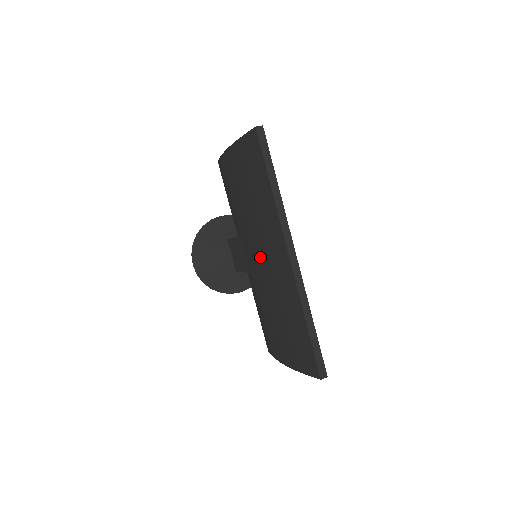
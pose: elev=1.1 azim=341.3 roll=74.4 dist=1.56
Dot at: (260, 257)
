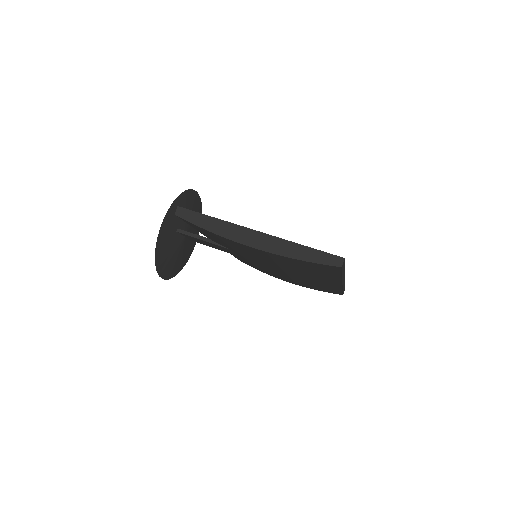
Dot at: (284, 272)
